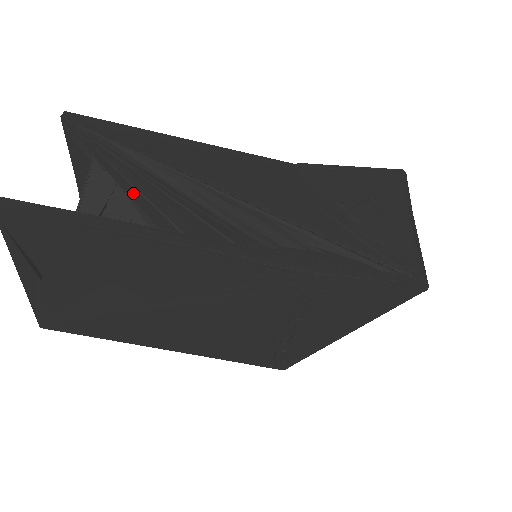
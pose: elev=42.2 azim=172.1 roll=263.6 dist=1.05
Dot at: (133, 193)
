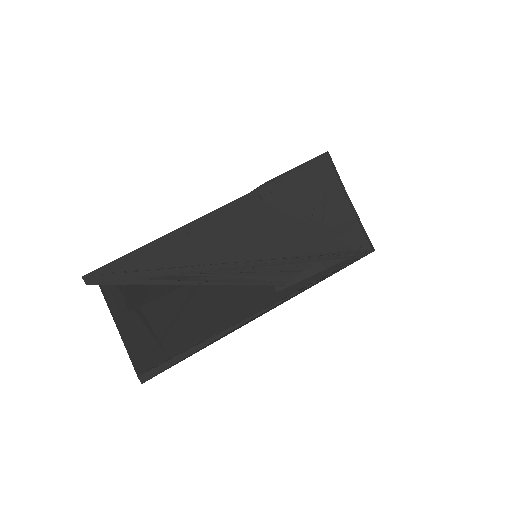
Dot at: occluded
